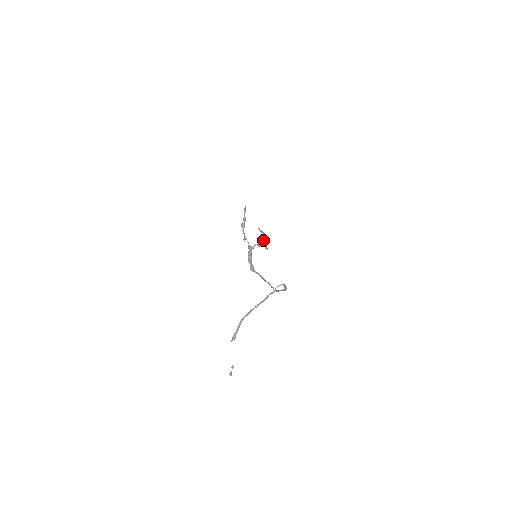
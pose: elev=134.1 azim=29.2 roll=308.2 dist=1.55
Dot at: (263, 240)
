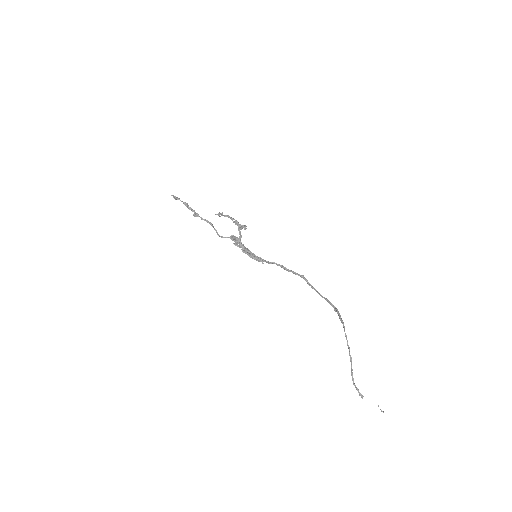
Dot at: occluded
